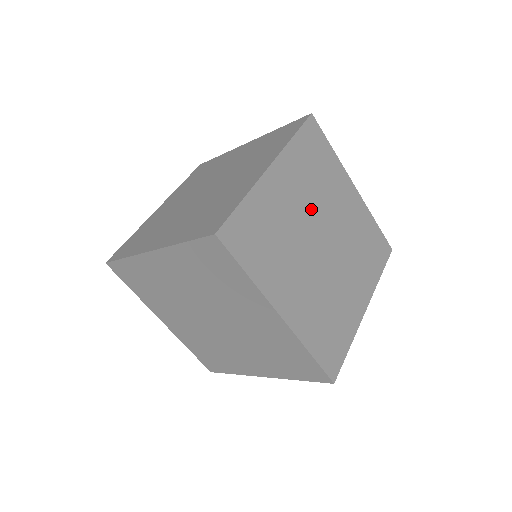
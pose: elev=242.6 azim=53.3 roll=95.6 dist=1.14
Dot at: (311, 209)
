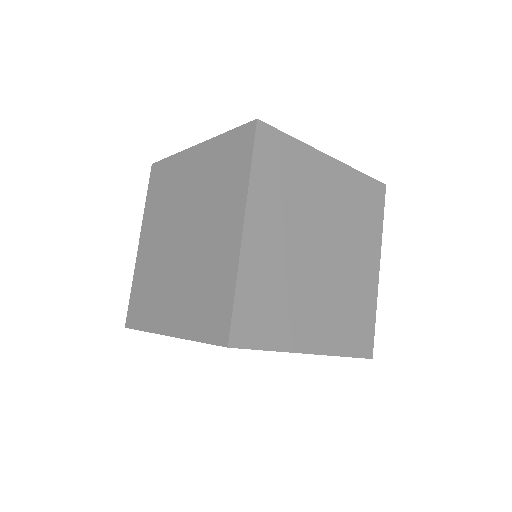
Dot at: (298, 229)
